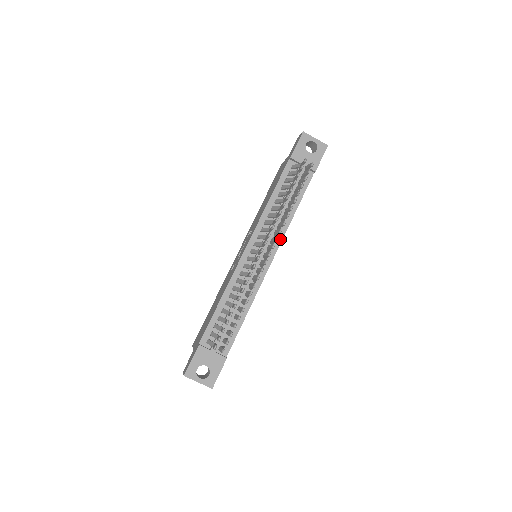
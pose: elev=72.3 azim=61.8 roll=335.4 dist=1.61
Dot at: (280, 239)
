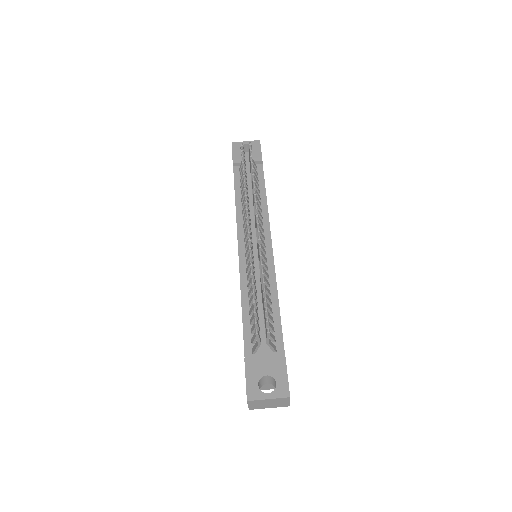
Dot at: (267, 224)
